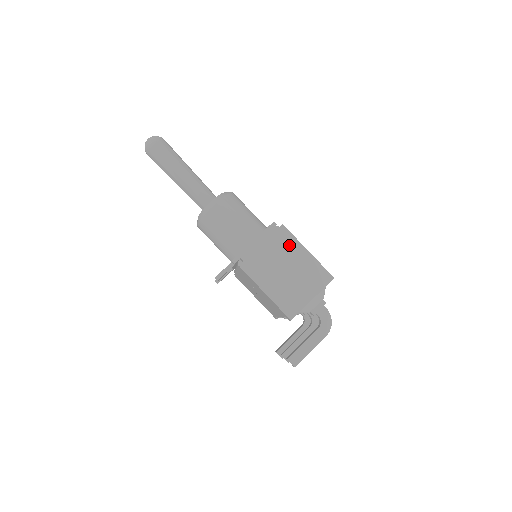
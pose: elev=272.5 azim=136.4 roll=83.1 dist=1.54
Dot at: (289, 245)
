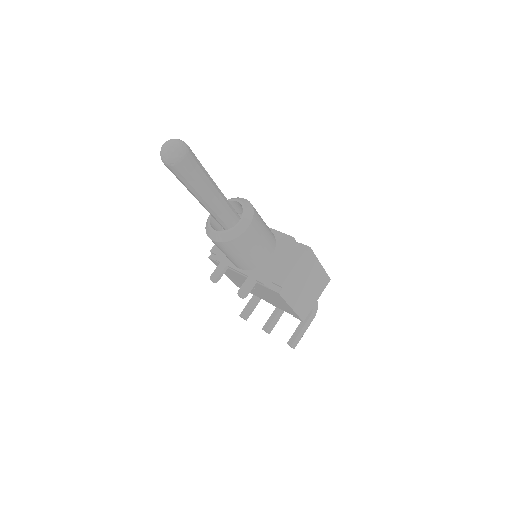
Dot at: (311, 264)
